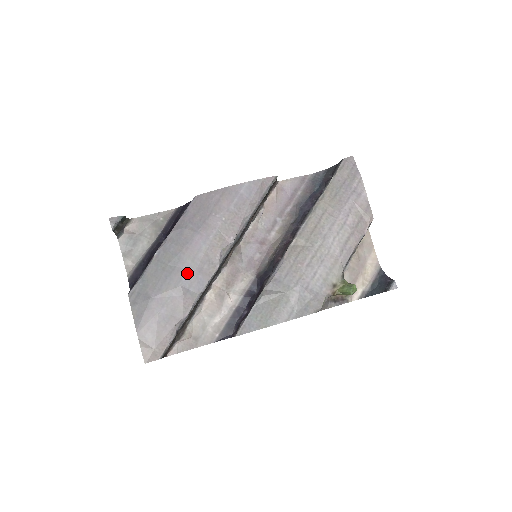
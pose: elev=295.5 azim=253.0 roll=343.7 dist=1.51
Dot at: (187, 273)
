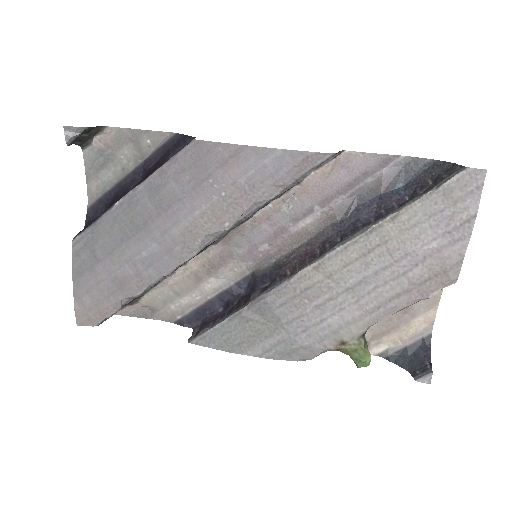
Dot at: (150, 247)
